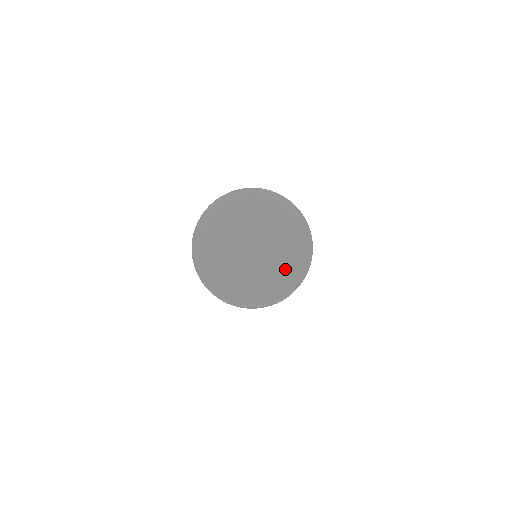
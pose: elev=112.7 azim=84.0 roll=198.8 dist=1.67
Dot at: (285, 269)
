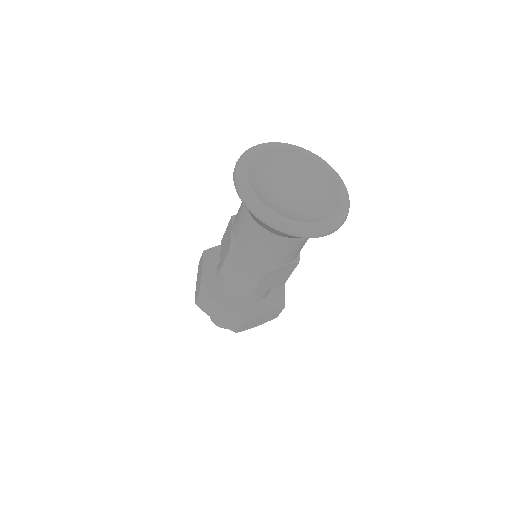
Dot at: (330, 194)
